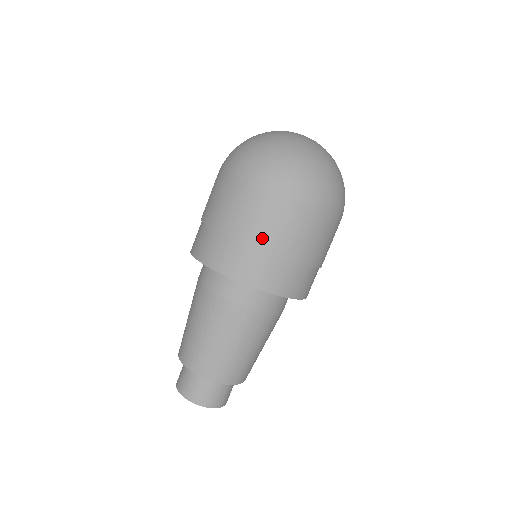
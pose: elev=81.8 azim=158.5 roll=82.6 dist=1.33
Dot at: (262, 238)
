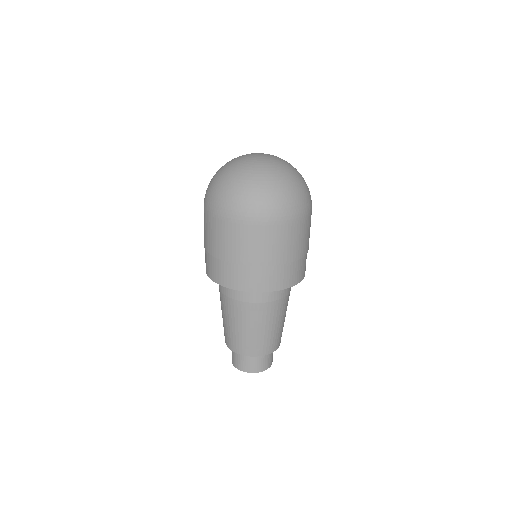
Dot at: (234, 255)
